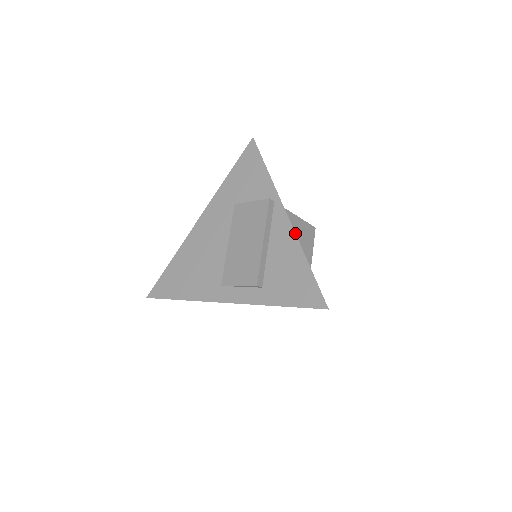
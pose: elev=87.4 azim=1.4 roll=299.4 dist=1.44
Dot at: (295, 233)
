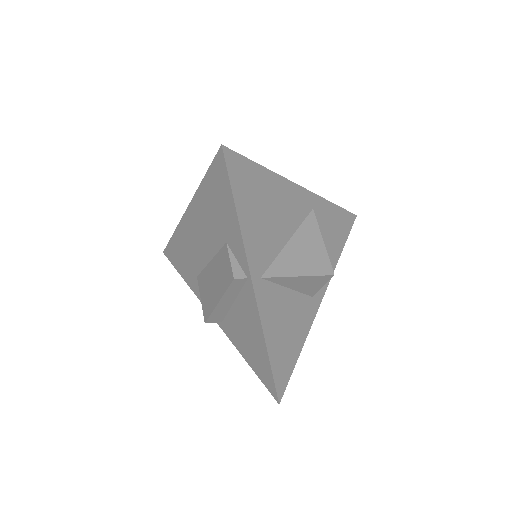
Dot at: occluded
